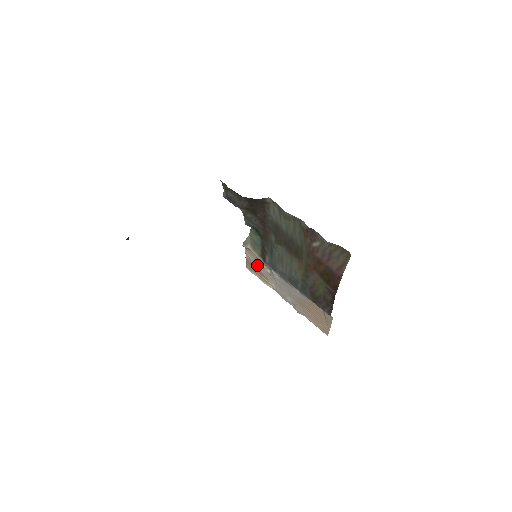
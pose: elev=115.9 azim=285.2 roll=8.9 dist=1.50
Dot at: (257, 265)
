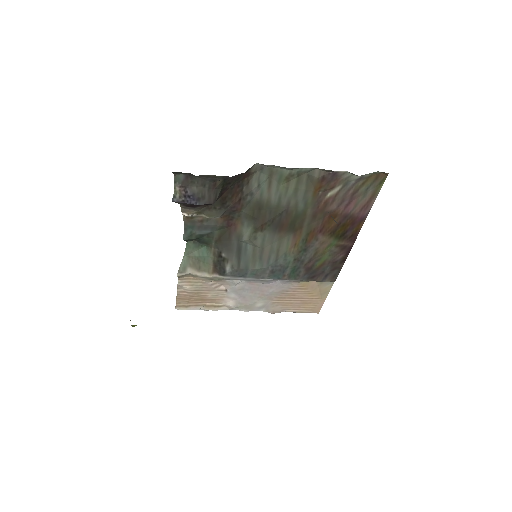
Dot at: (201, 291)
